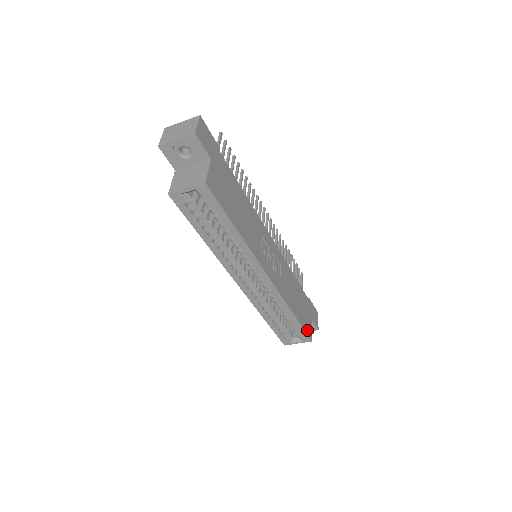
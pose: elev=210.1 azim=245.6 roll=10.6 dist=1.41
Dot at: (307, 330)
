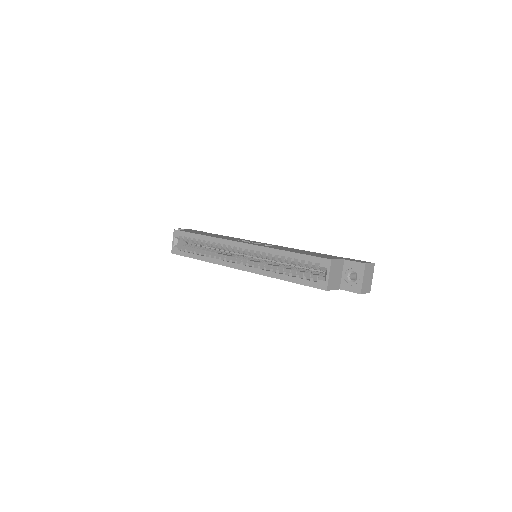
Dot at: occluded
